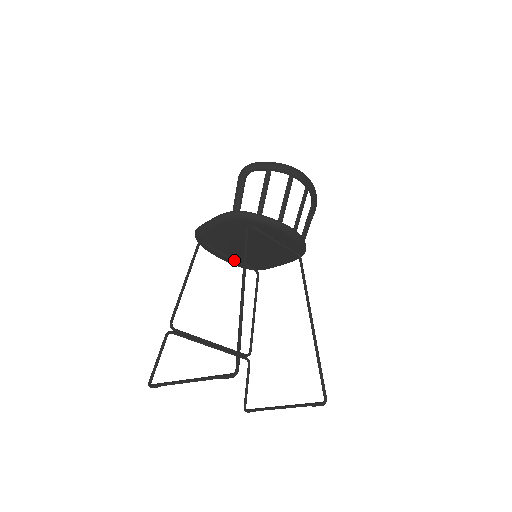
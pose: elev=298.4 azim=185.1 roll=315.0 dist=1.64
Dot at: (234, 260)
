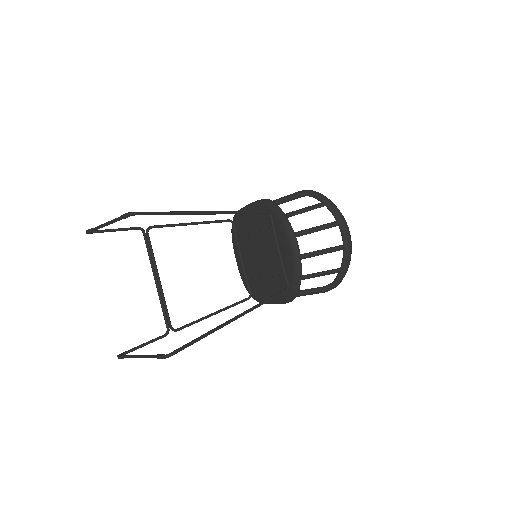
Dot at: (242, 263)
